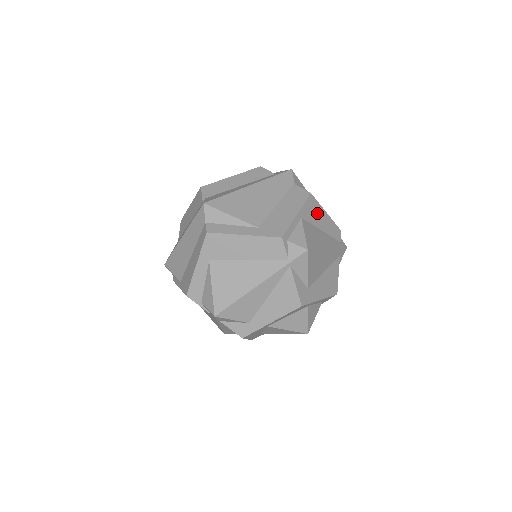
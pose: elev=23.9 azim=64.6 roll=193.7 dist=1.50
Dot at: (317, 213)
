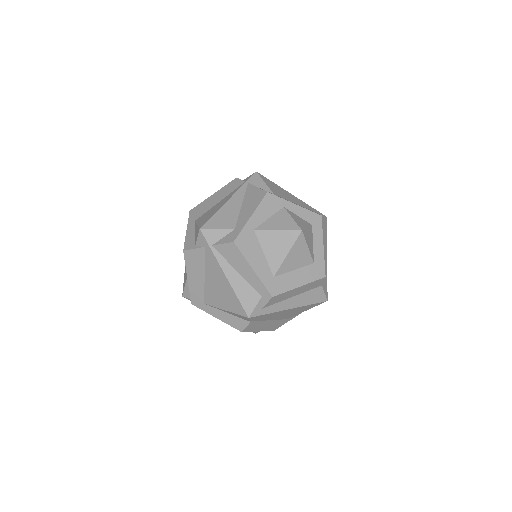
Dot at: occluded
